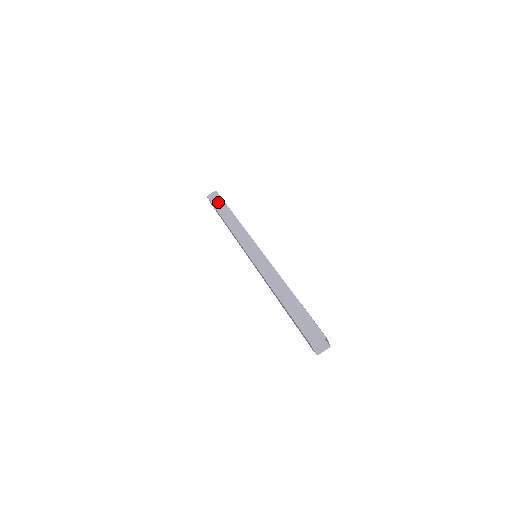
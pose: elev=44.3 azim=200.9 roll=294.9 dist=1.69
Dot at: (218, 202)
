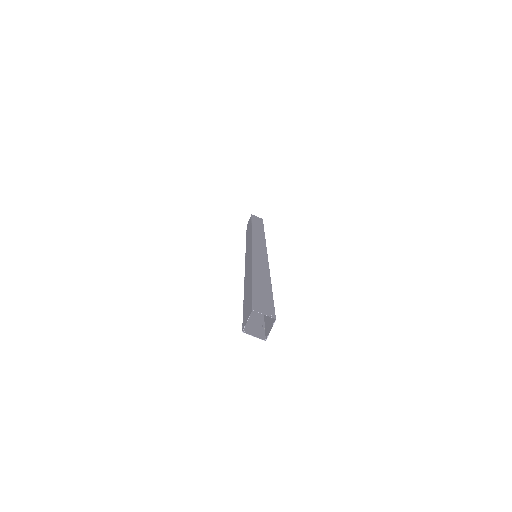
Dot at: (258, 221)
